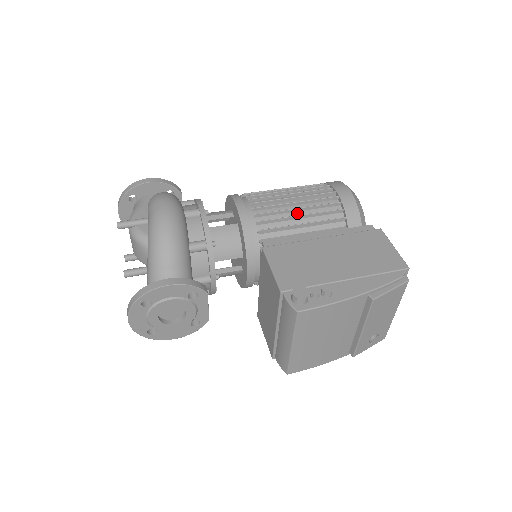
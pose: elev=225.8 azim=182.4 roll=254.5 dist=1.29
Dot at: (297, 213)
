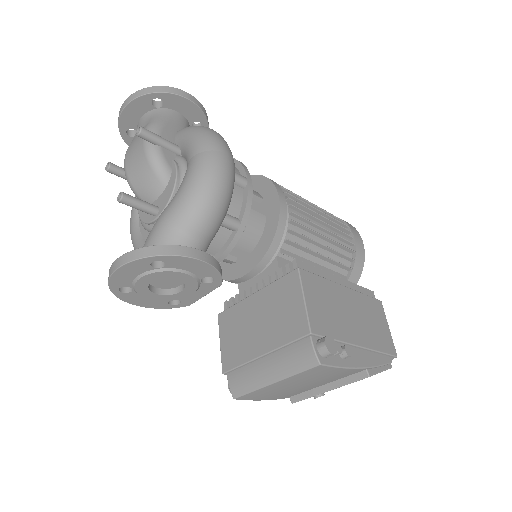
Dot at: (321, 240)
